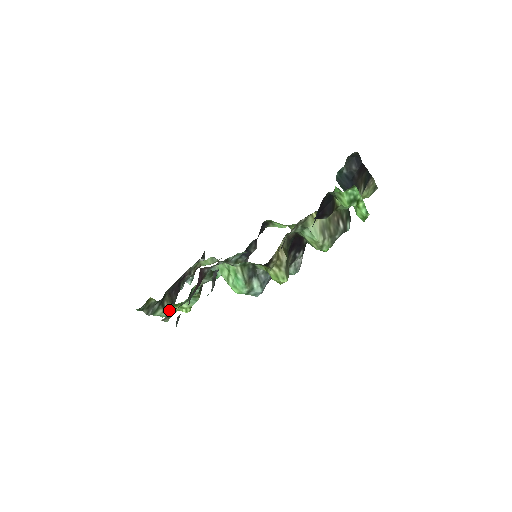
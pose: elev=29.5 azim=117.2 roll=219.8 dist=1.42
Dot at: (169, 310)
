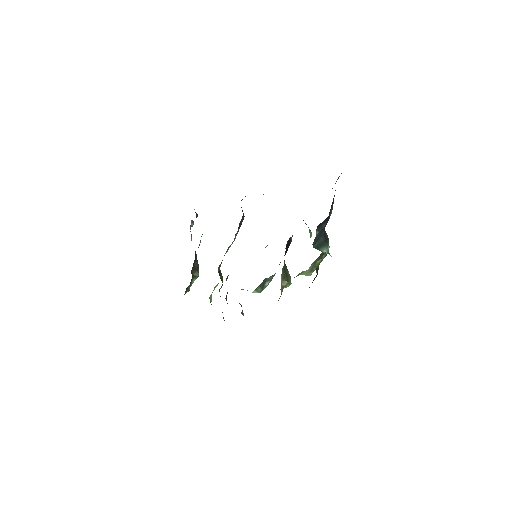
Dot at: (198, 274)
